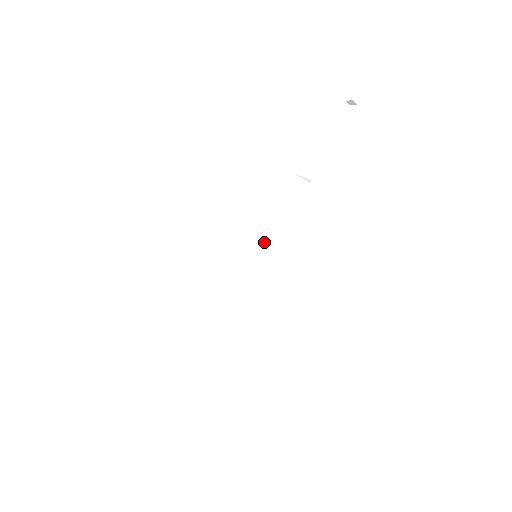
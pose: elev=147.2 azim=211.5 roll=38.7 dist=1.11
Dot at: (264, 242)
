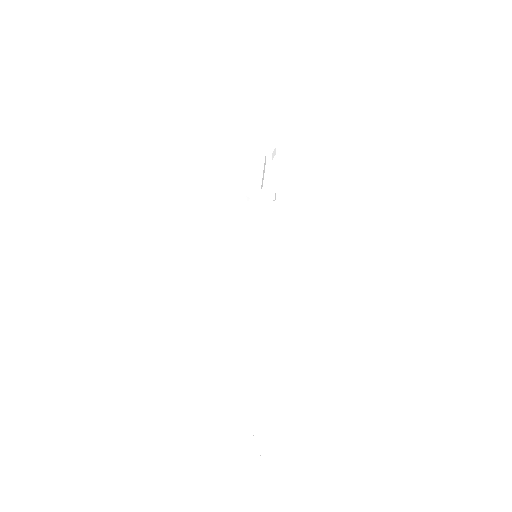
Dot at: (257, 244)
